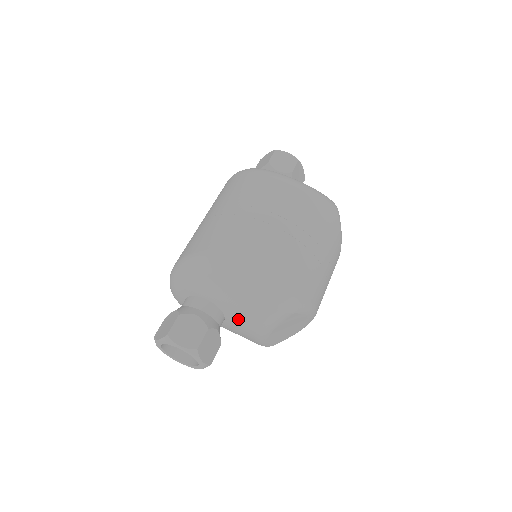
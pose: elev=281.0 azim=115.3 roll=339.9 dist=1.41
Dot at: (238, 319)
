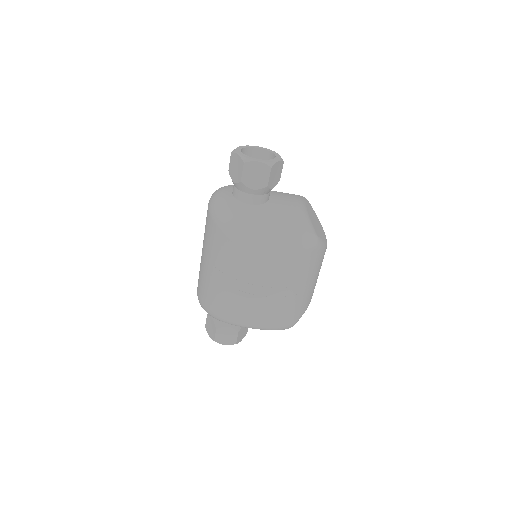
Dot at: occluded
